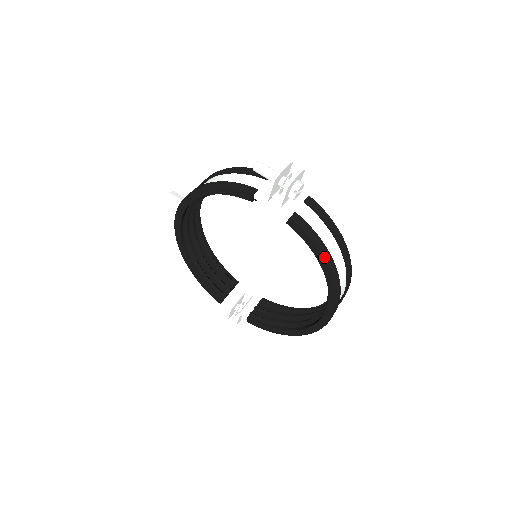
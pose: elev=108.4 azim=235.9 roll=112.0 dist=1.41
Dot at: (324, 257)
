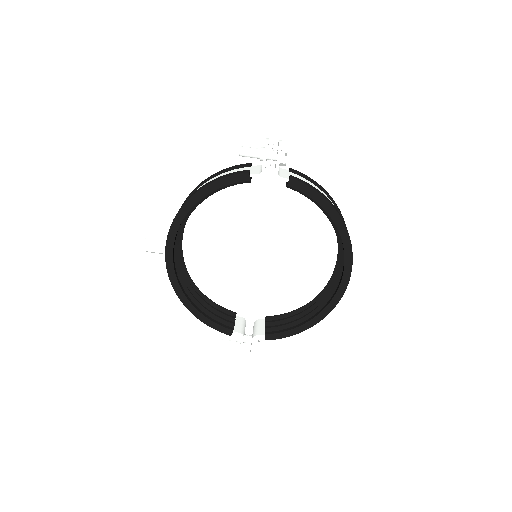
Dot at: (330, 203)
